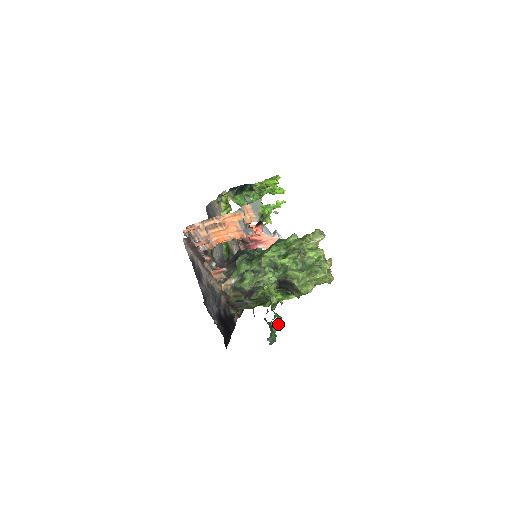
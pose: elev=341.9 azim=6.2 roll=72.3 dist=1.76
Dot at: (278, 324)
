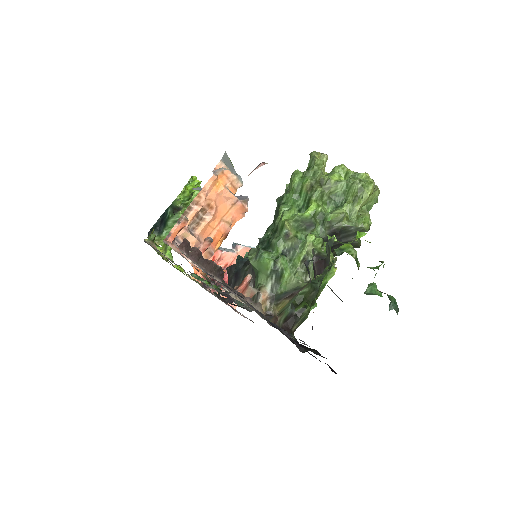
Dot at: (376, 286)
